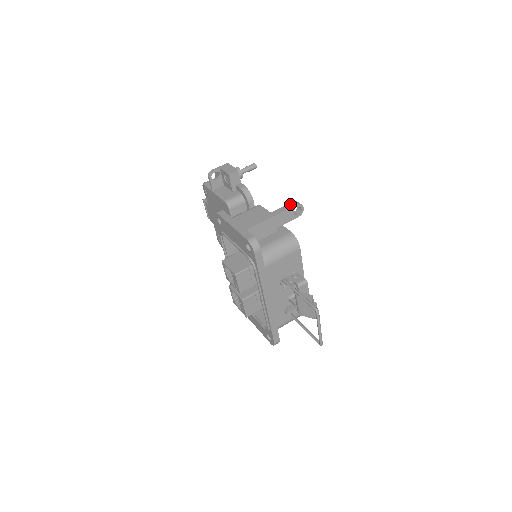
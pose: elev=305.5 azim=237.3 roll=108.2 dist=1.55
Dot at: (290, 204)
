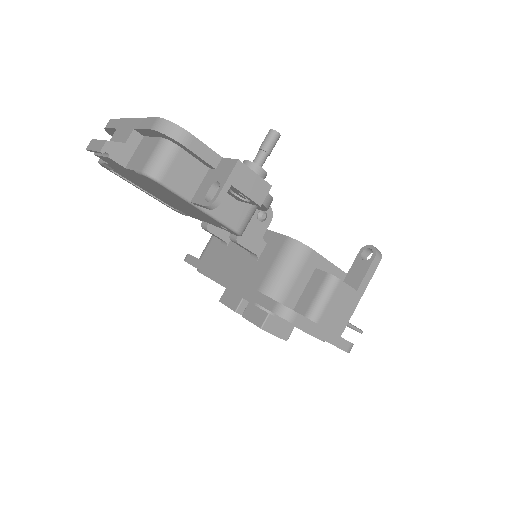
Dot at: (374, 264)
